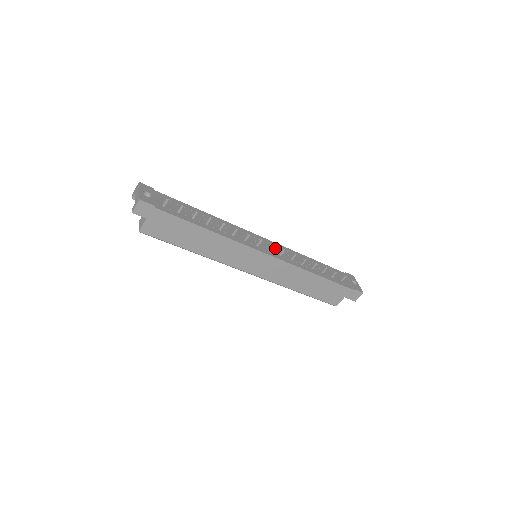
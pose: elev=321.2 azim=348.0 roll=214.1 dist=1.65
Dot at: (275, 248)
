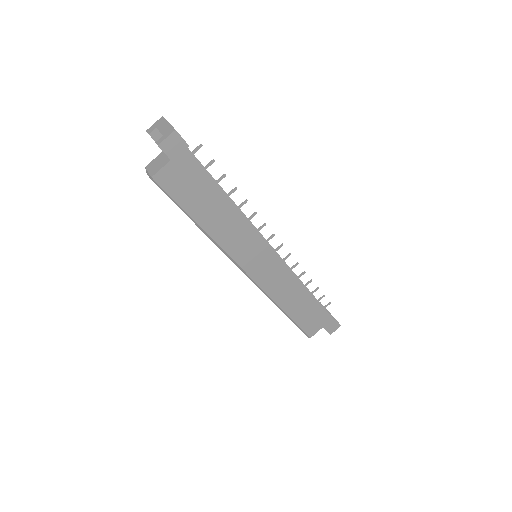
Dot at: occluded
